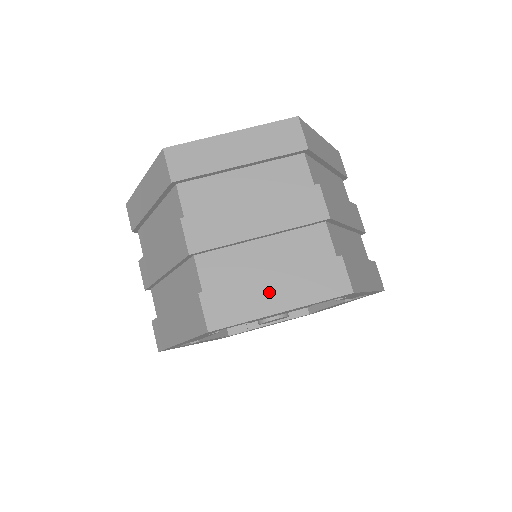
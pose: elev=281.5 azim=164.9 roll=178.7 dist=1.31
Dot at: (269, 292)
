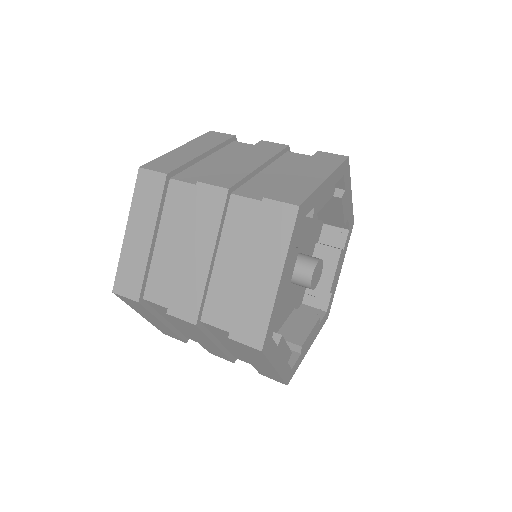
Dot at: (305, 176)
